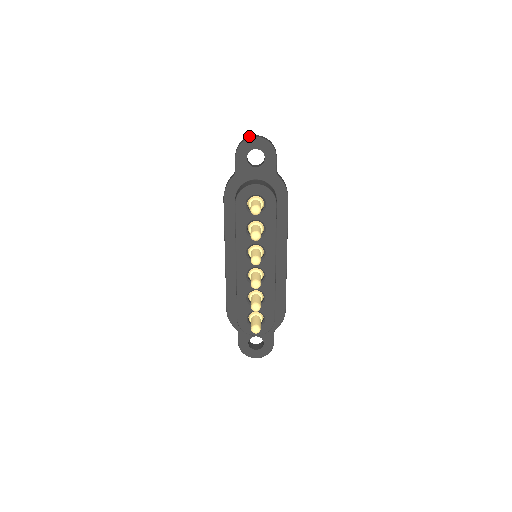
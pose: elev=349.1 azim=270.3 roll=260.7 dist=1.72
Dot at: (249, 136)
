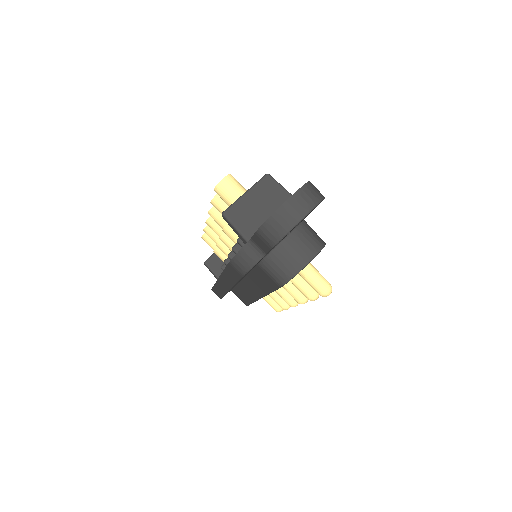
Dot at: (285, 207)
